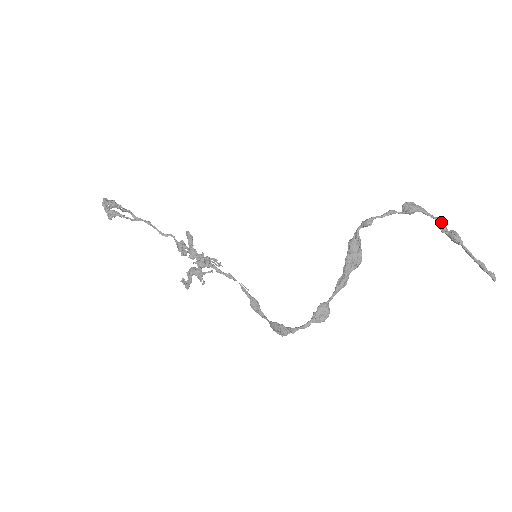
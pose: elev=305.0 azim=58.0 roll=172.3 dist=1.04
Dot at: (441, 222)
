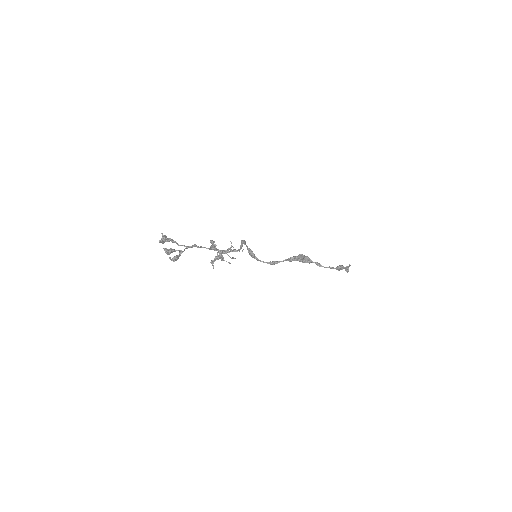
Dot at: occluded
